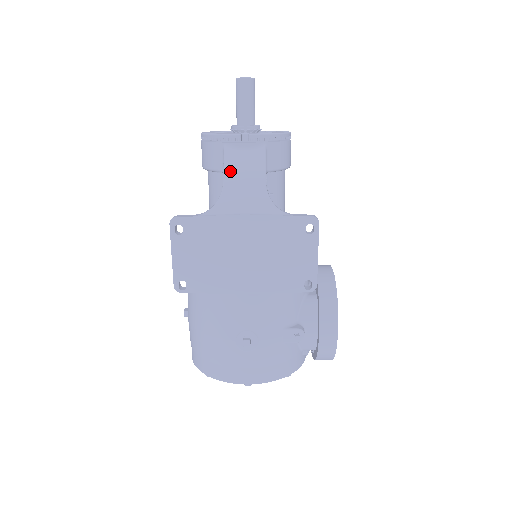
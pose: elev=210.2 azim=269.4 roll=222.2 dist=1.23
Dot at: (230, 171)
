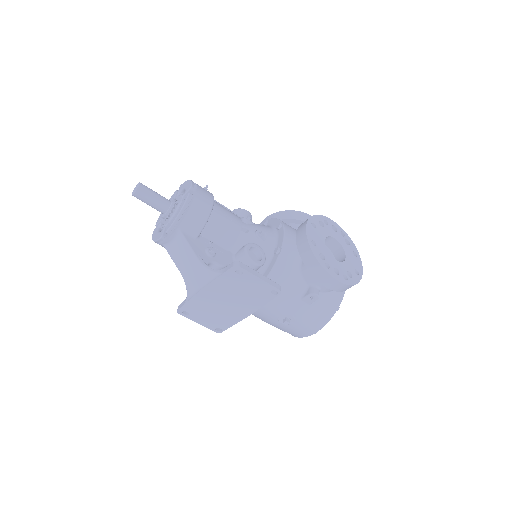
Dot at: (177, 262)
